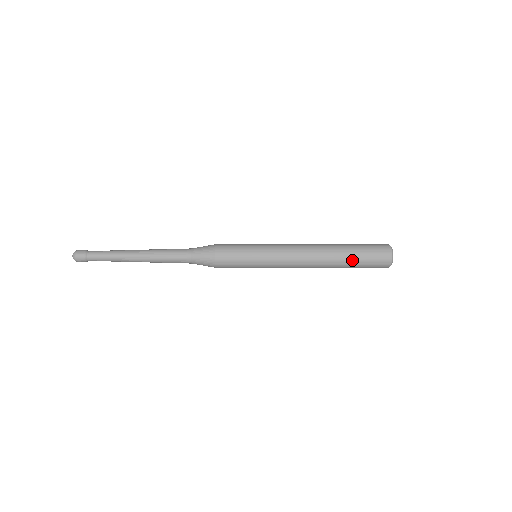
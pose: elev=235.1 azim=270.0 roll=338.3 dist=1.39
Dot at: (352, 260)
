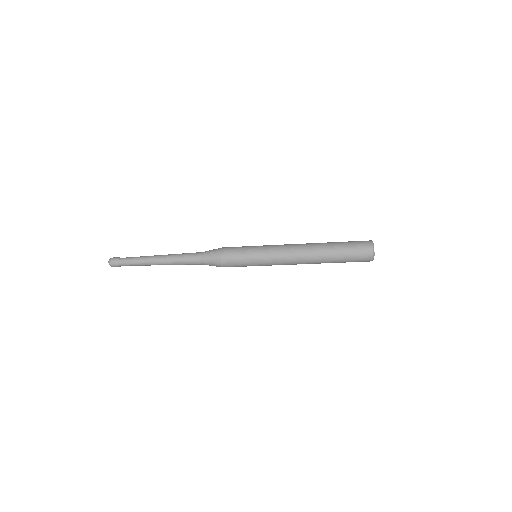
Dot at: (338, 259)
